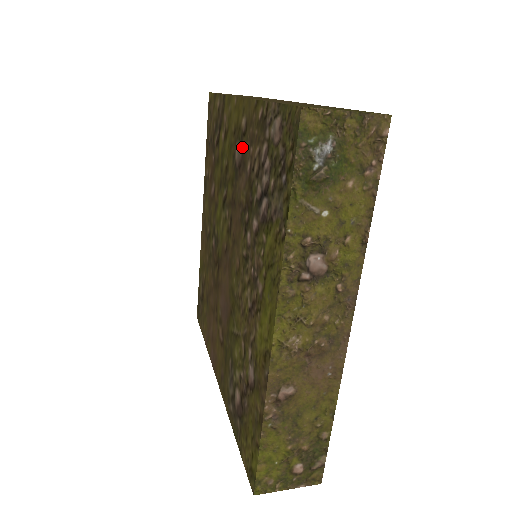
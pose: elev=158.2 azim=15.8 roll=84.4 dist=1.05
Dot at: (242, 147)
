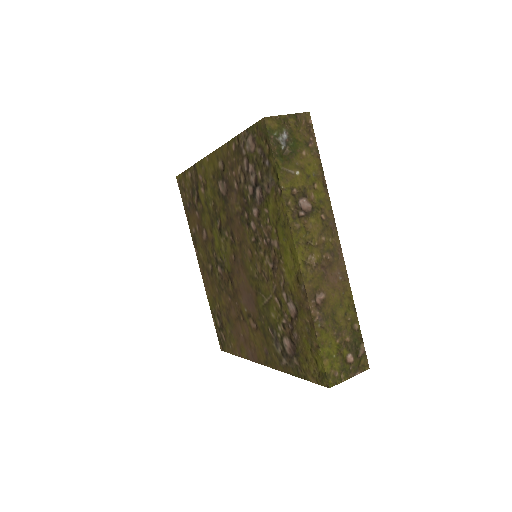
Dot at: (225, 179)
